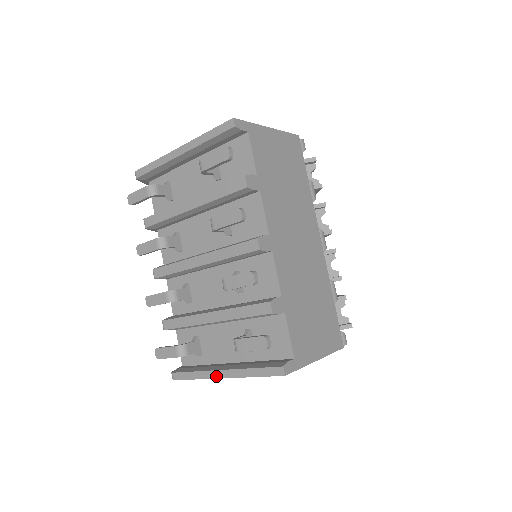
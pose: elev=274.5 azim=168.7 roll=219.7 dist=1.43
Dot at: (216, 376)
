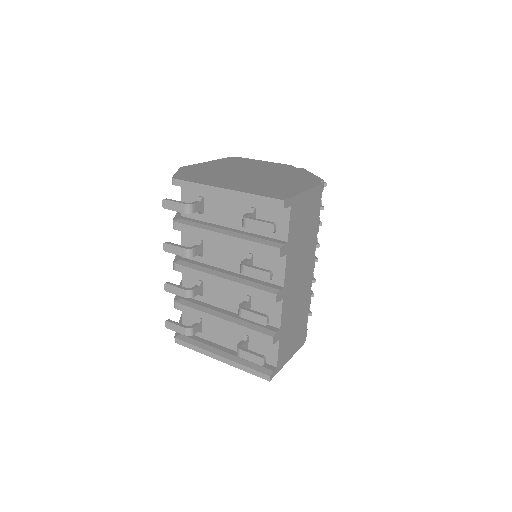
Dot at: (214, 357)
